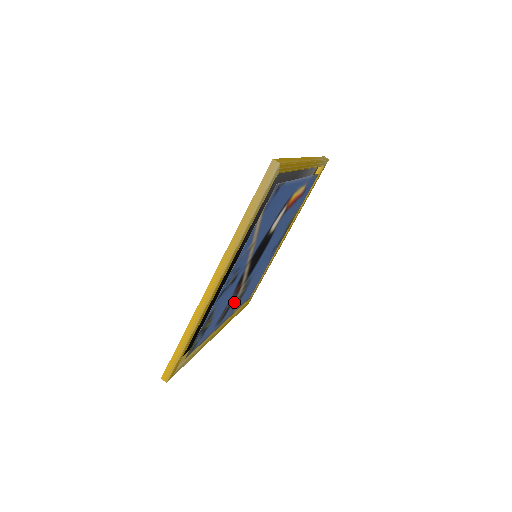
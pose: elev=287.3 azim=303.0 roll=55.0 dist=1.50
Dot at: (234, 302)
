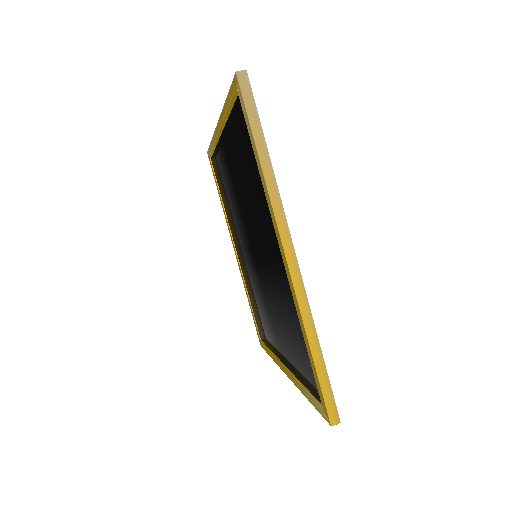
Dot at: occluded
